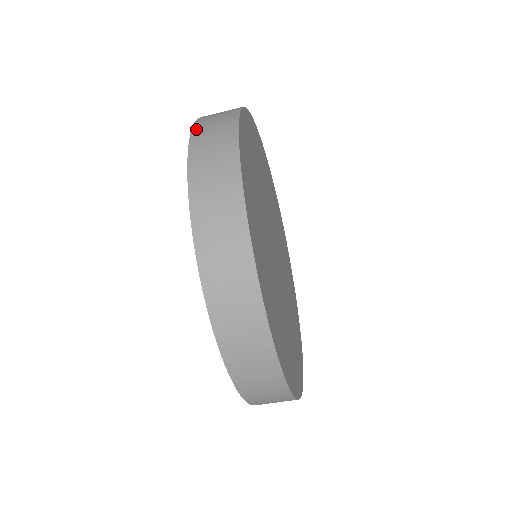
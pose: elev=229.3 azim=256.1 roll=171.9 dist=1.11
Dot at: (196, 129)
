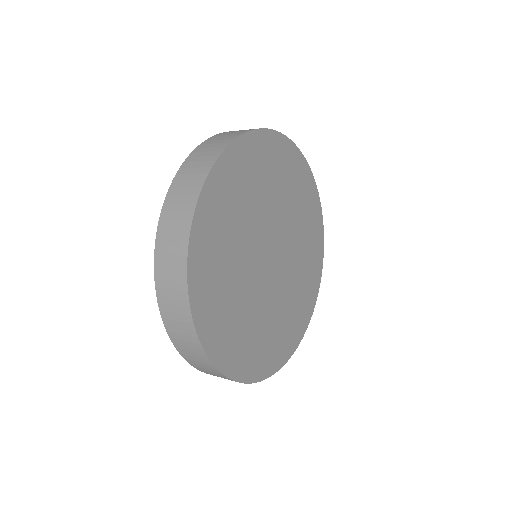
Dot at: (175, 181)
